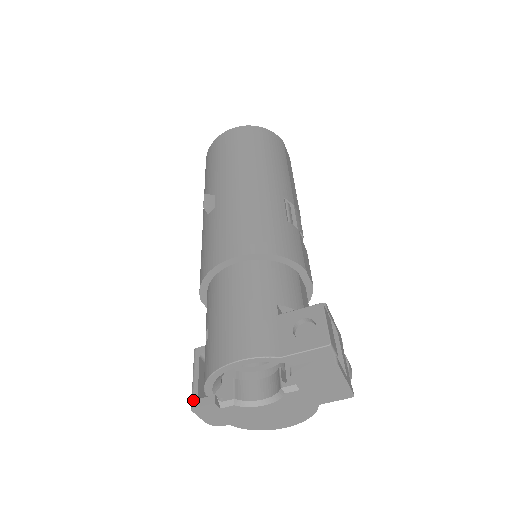
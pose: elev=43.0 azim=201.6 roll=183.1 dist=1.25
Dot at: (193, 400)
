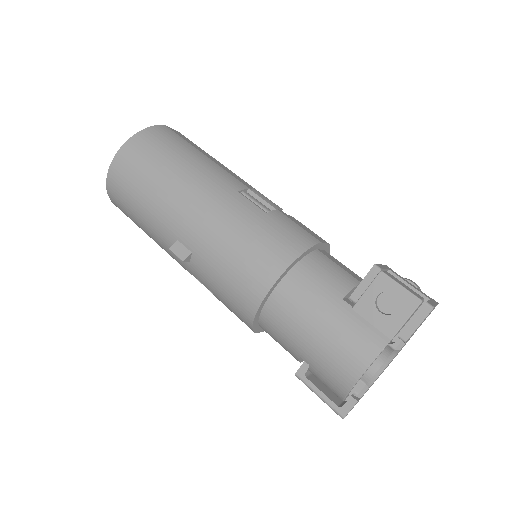
Dot at: (338, 412)
